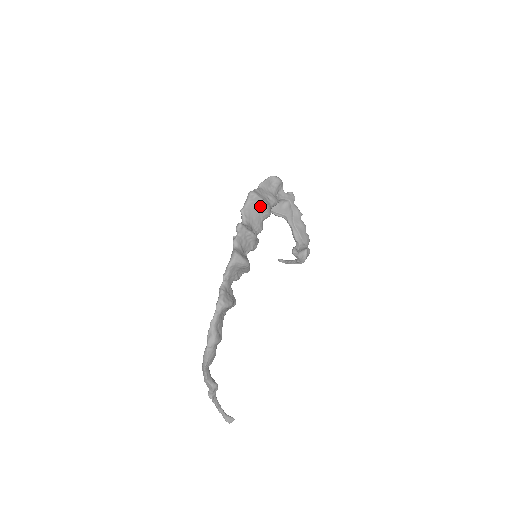
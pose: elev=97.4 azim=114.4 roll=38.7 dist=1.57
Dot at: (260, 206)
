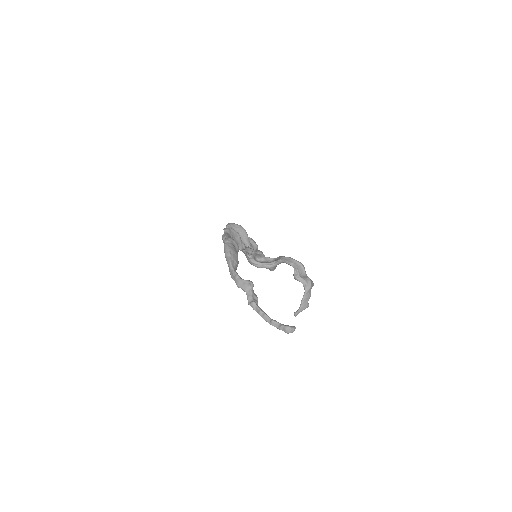
Dot at: occluded
